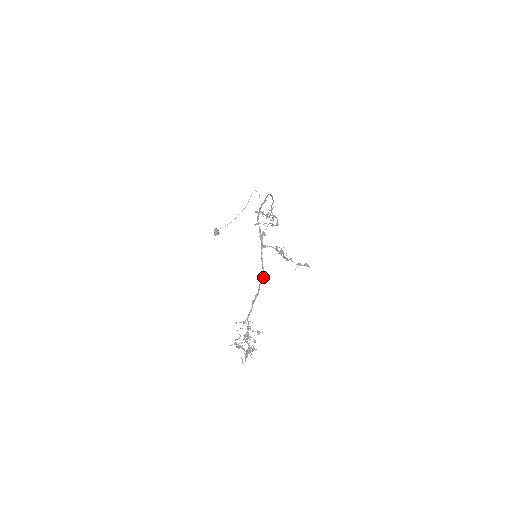
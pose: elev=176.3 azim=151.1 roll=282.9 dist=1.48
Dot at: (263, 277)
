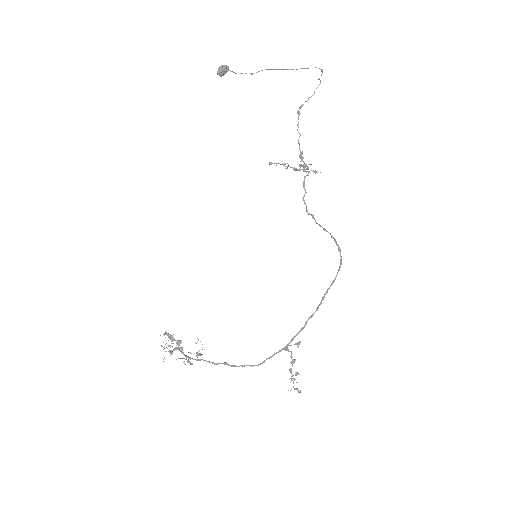
Dot at: occluded
